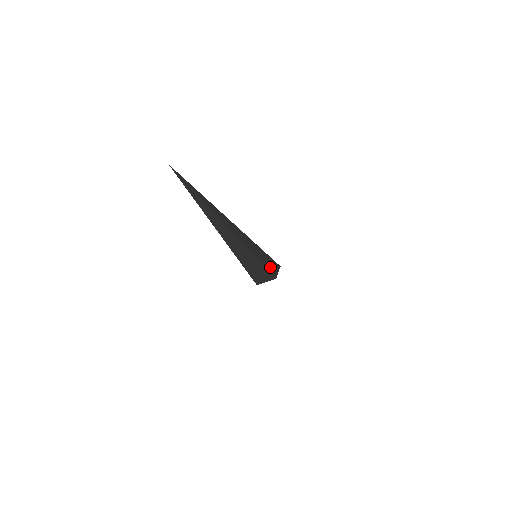
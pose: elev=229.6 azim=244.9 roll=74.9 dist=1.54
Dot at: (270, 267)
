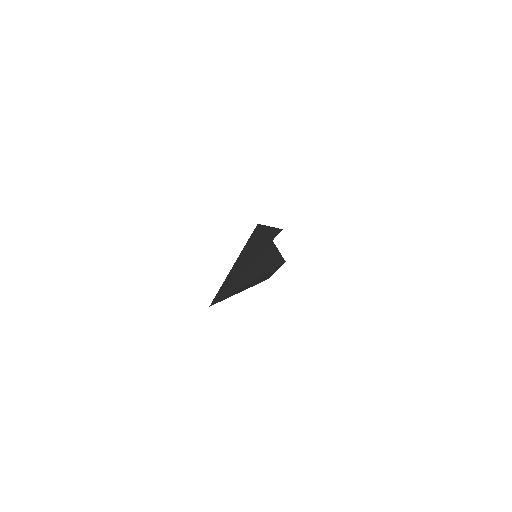
Dot at: (277, 258)
